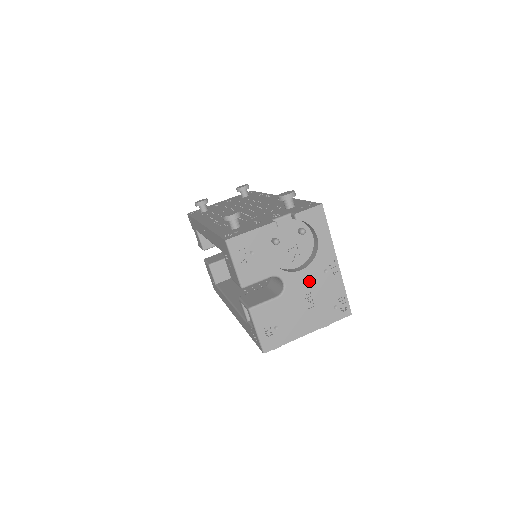
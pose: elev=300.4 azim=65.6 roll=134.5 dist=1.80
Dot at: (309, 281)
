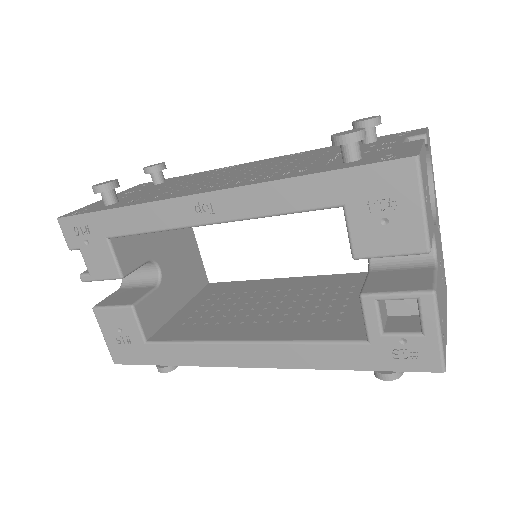
Dot at: (438, 242)
